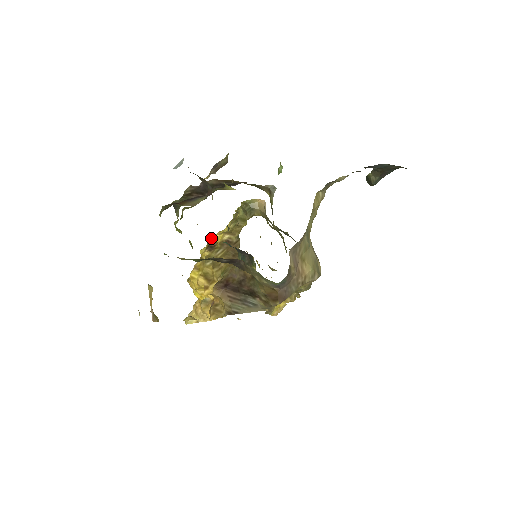
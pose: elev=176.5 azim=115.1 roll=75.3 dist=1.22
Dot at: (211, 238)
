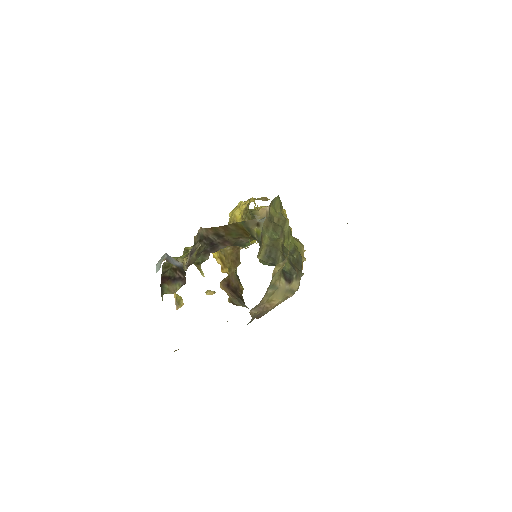
Dot at: (233, 214)
